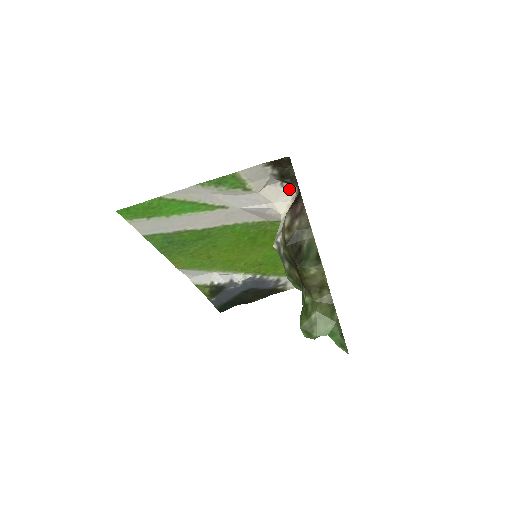
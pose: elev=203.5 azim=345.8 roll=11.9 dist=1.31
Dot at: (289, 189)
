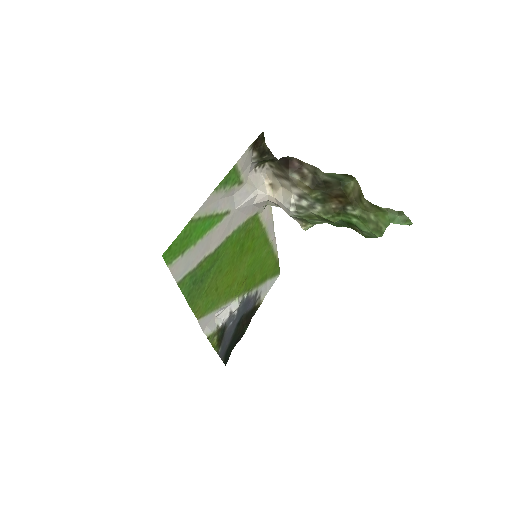
Dot at: (260, 173)
